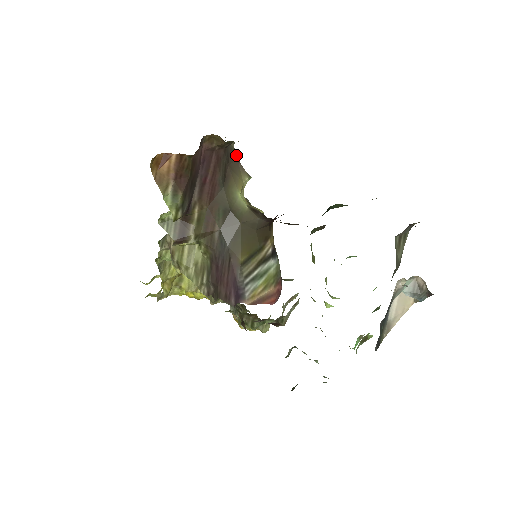
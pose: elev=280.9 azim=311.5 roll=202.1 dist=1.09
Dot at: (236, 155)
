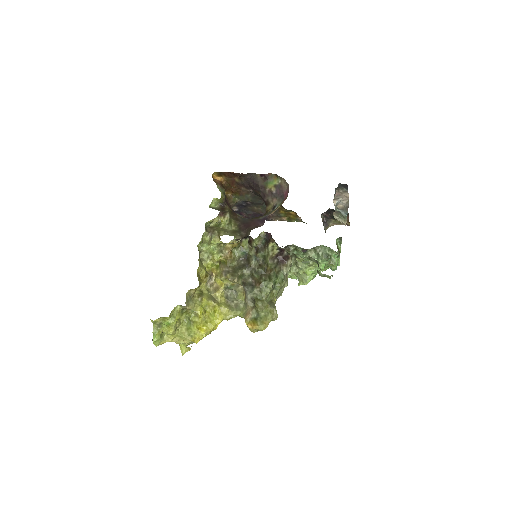
Dot at: occluded
